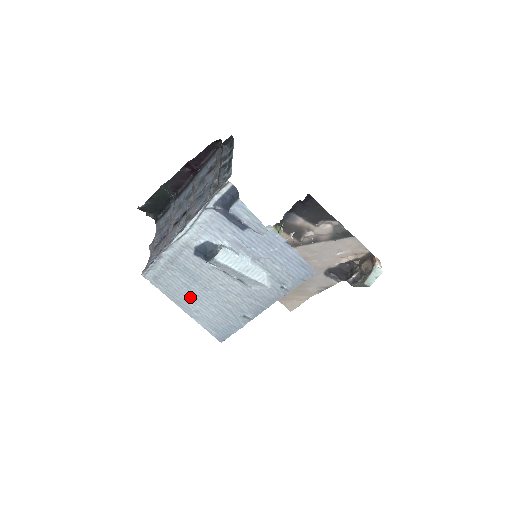
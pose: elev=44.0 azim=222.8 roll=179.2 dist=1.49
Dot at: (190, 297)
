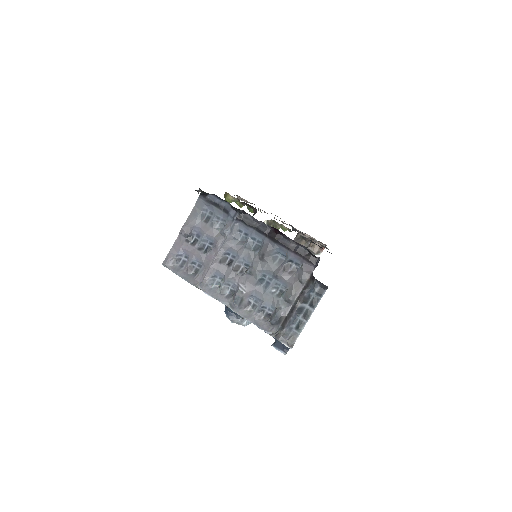
Dot at: occluded
